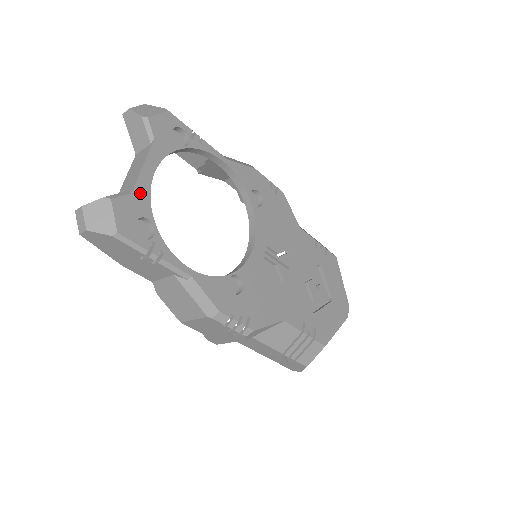
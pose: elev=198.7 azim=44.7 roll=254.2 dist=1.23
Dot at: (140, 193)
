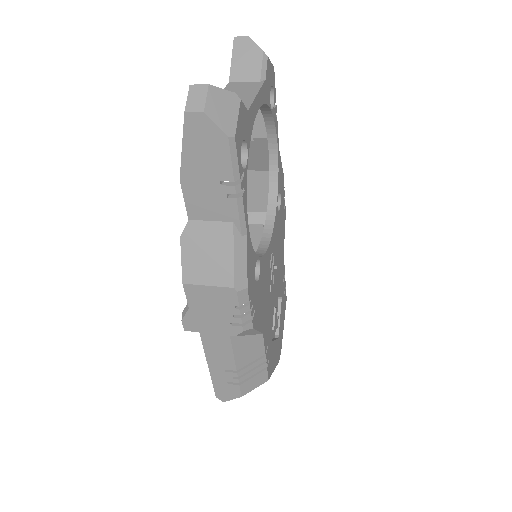
Dot at: (250, 117)
